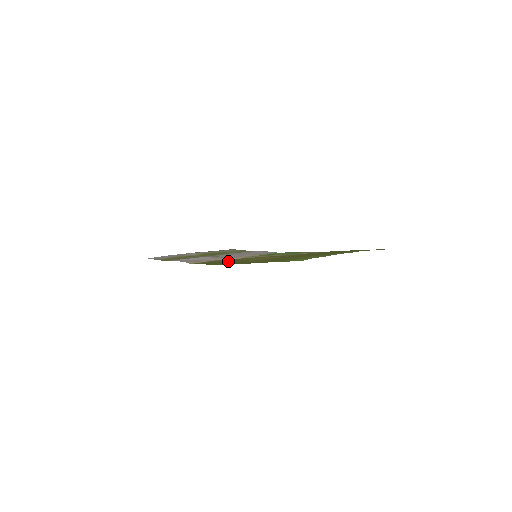
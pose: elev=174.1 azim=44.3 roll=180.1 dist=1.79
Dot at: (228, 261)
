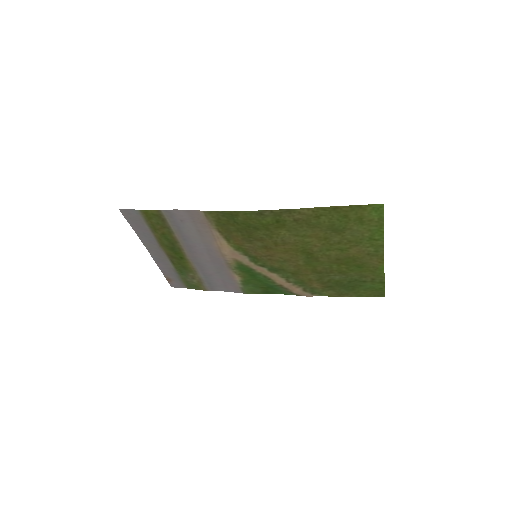
Dot at: (243, 231)
